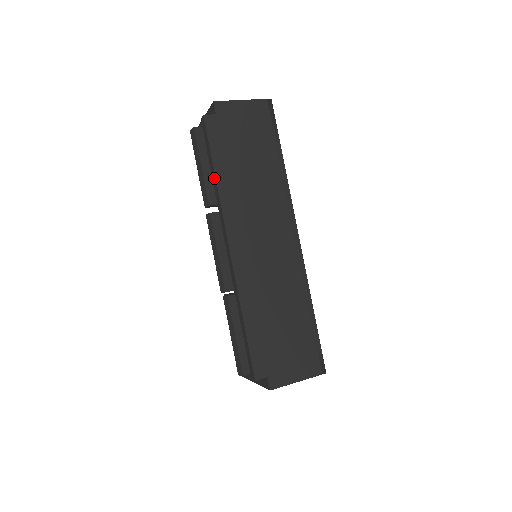
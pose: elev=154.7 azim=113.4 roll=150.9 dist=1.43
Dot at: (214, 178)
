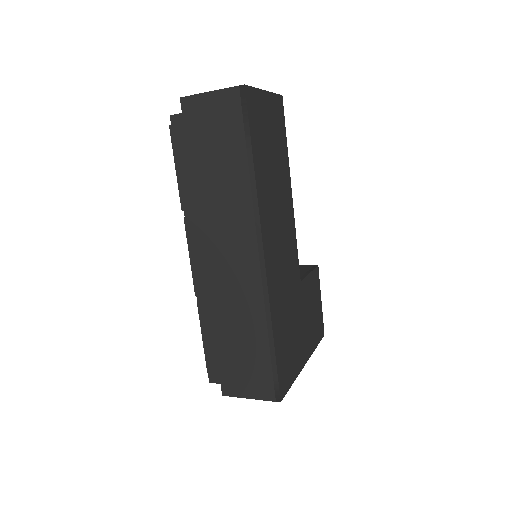
Dot at: (182, 184)
